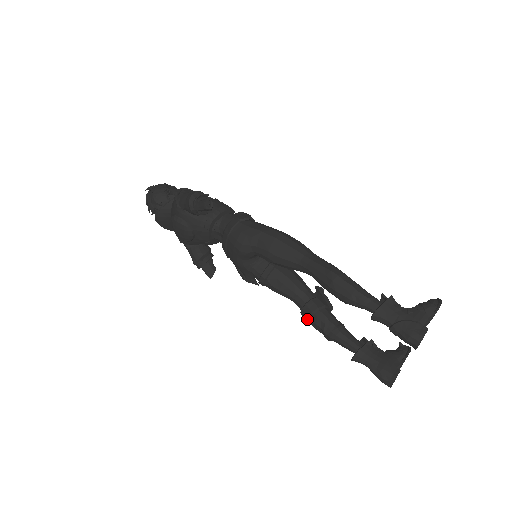
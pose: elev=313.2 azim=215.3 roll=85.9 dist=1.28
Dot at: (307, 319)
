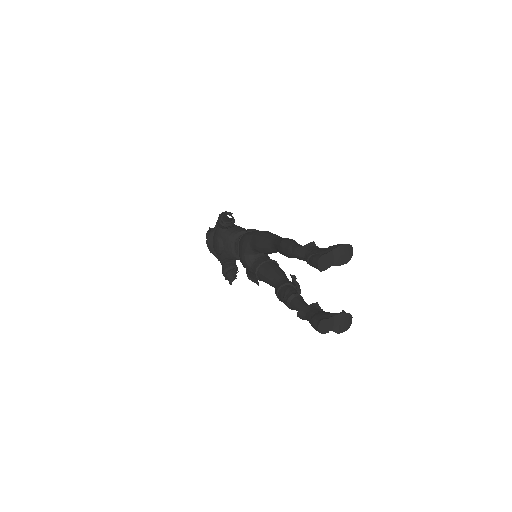
Dot at: (277, 293)
